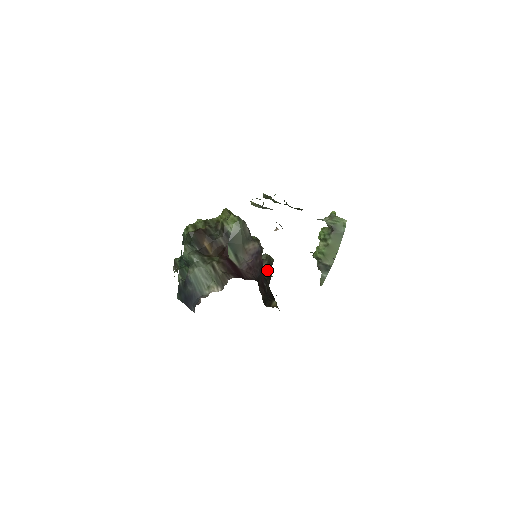
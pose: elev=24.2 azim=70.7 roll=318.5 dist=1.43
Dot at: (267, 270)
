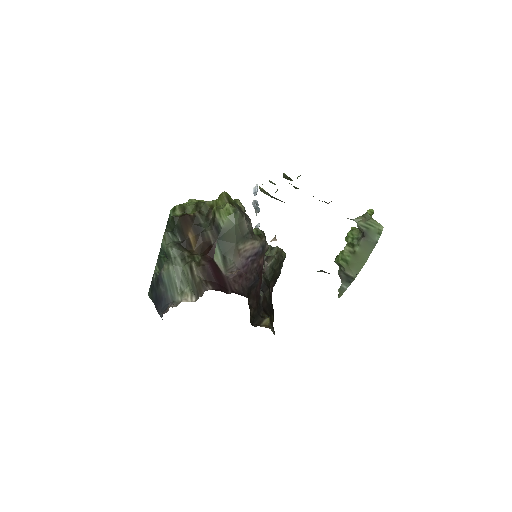
Dot at: (273, 269)
